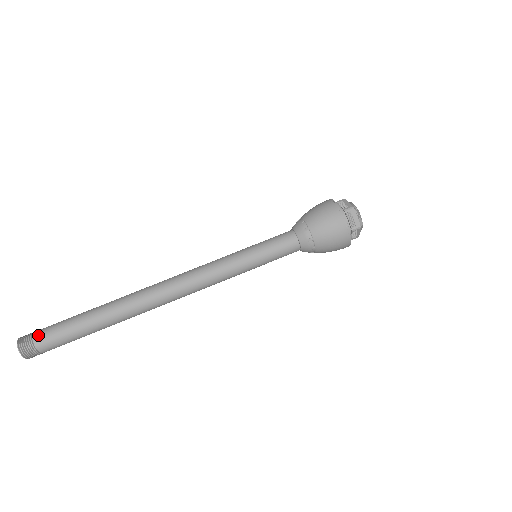
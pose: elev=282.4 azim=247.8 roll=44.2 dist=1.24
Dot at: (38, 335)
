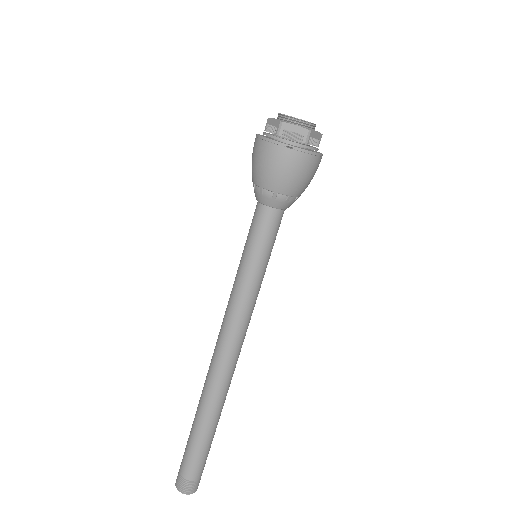
Dot at: (193, 478)
